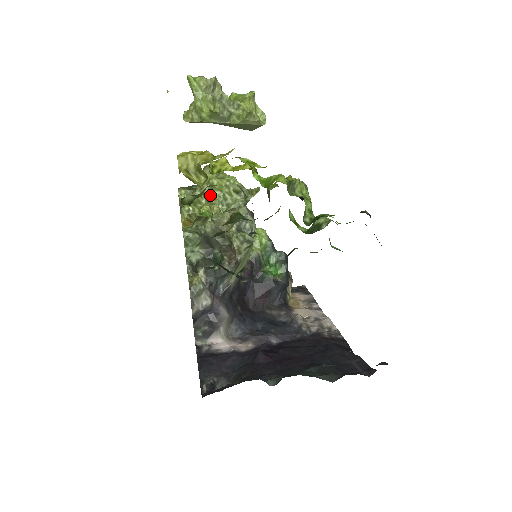
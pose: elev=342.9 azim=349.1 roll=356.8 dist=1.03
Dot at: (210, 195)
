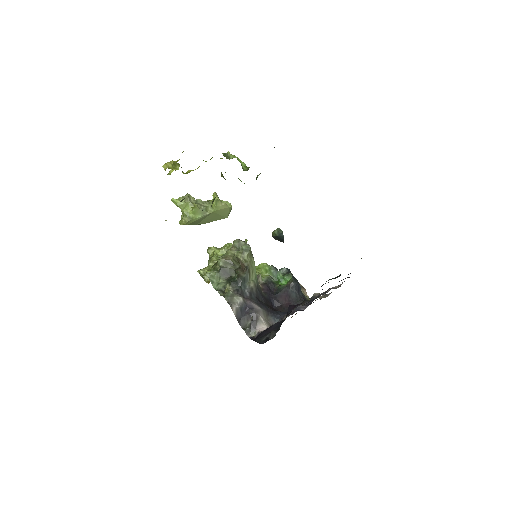
Dot at: occluded
